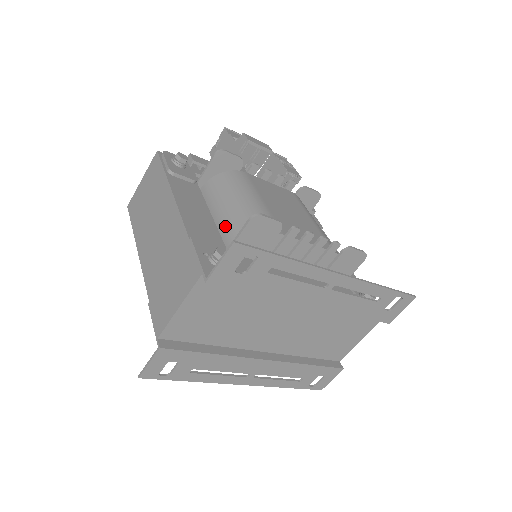
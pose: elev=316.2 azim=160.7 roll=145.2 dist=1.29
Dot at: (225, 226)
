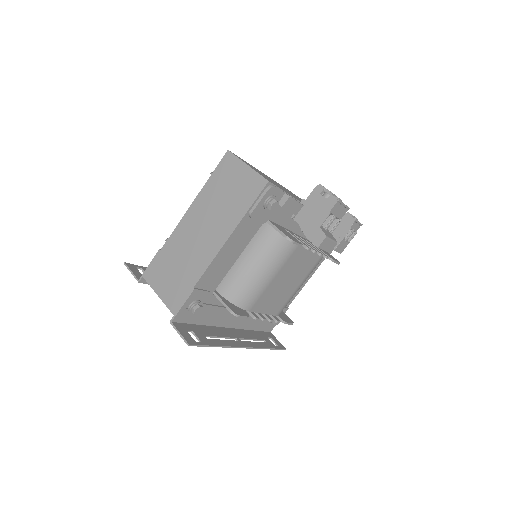
Dot at: (234, 273)
